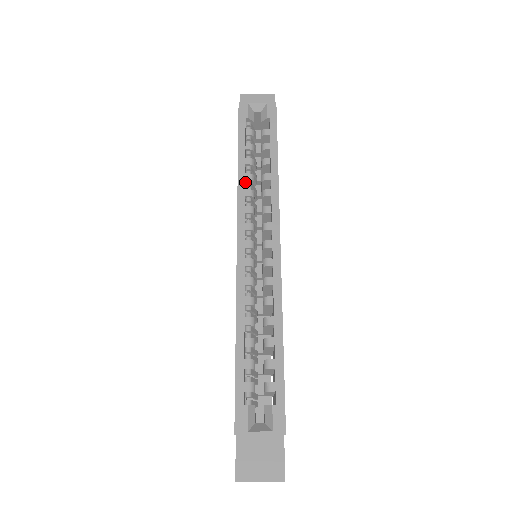
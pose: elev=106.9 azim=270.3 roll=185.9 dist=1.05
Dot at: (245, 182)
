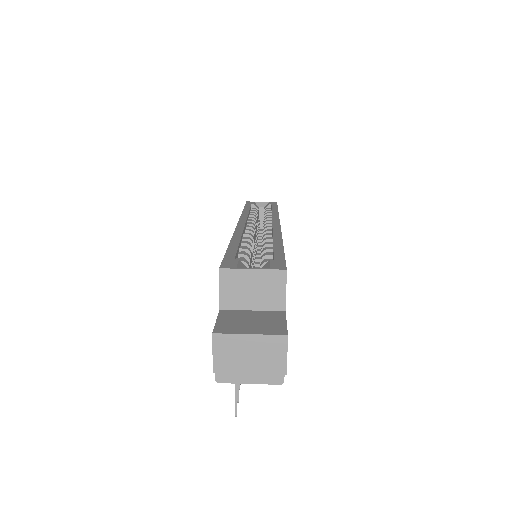
Dot at: occluded
